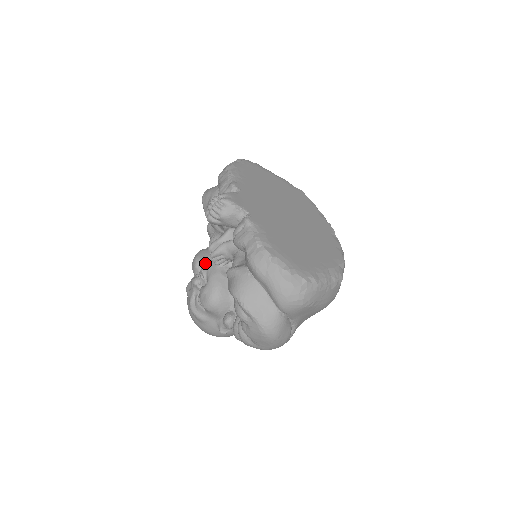
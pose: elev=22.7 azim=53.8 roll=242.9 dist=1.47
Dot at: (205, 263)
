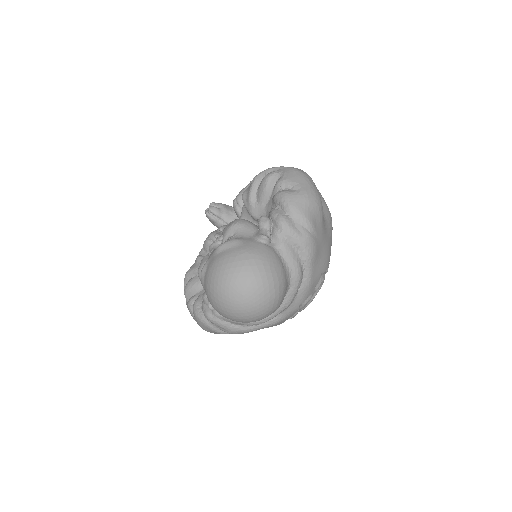
Dot at: occluded
